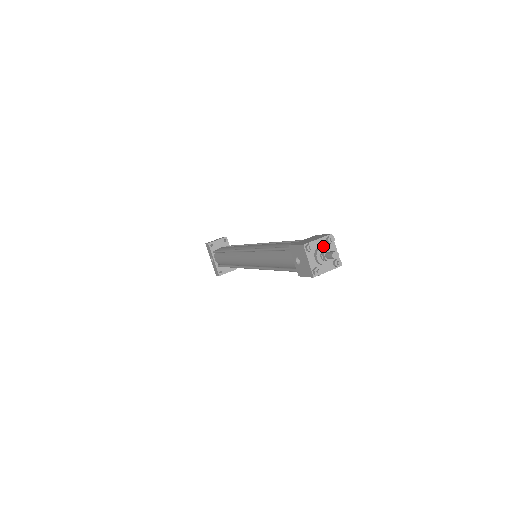
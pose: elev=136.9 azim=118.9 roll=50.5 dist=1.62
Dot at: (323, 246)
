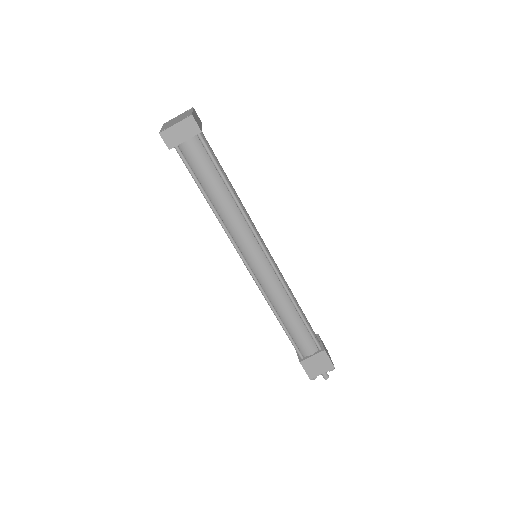
Dot at: occluded
